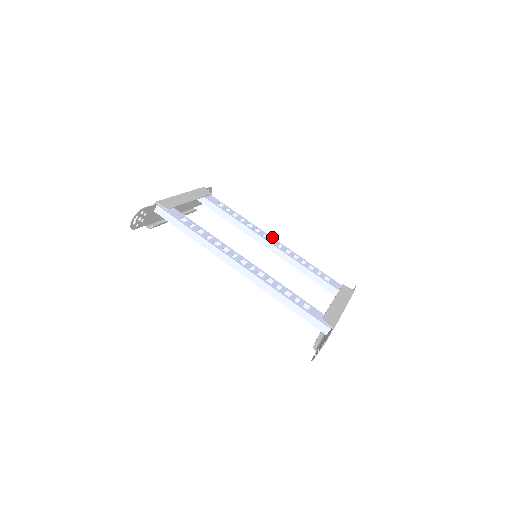
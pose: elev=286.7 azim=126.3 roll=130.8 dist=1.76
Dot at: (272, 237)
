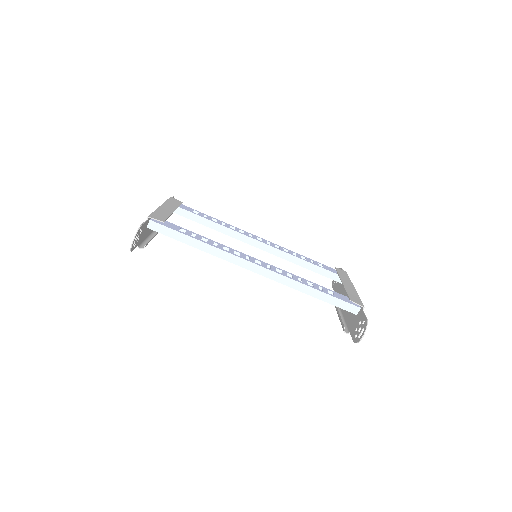
Dot at: (256, 236)
